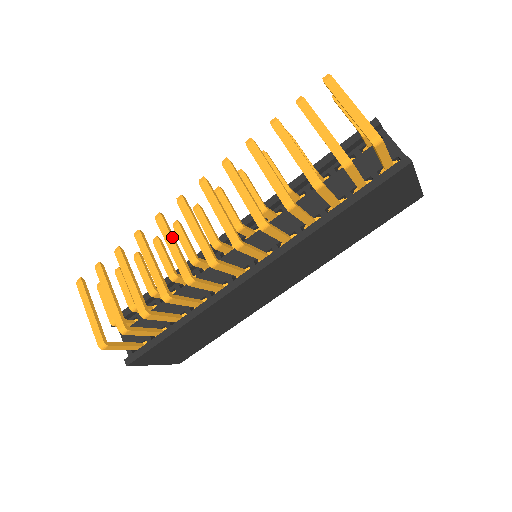
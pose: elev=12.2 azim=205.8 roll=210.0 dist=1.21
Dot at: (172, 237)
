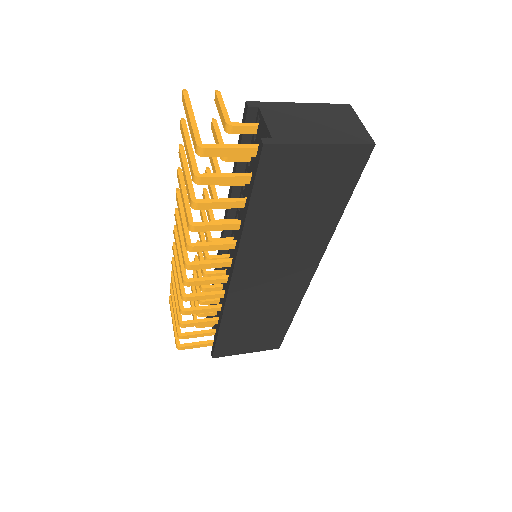
Dot at: (176, 262)
